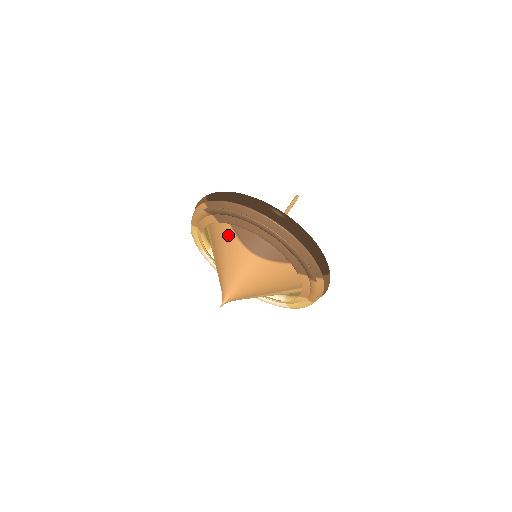
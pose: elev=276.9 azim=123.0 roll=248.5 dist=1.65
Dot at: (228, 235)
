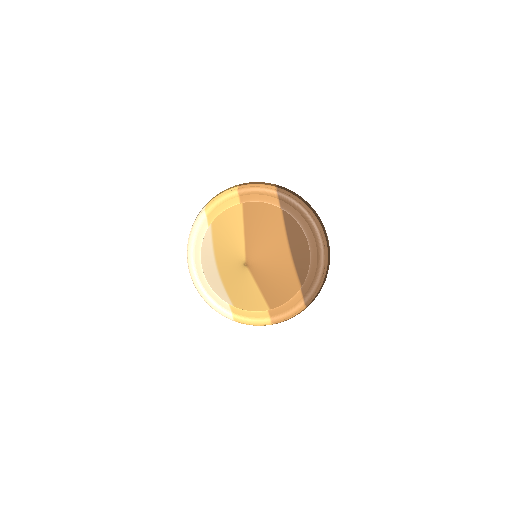
Dot at: (277, 222)
